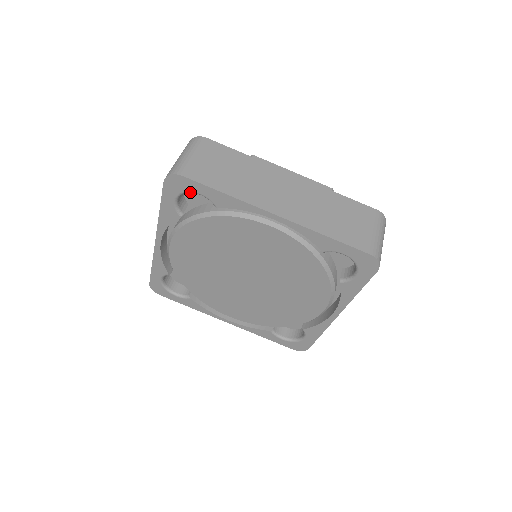
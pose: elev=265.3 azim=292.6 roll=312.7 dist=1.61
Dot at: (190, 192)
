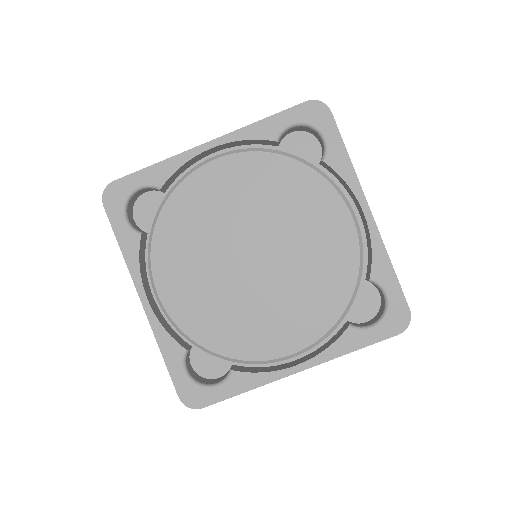
Dot at: (130, 195)
